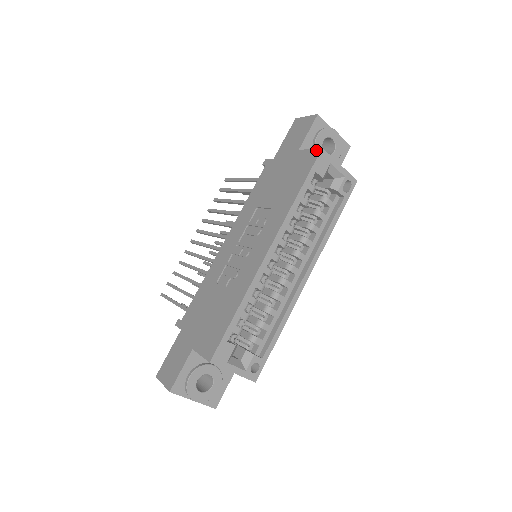
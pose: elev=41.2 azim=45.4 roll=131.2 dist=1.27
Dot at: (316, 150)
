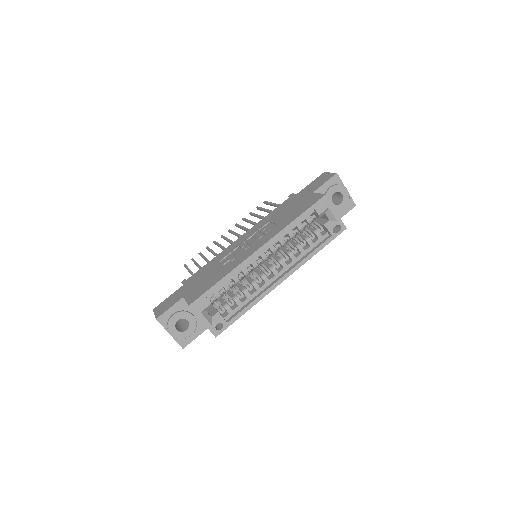
Dot at: (322, 195)
